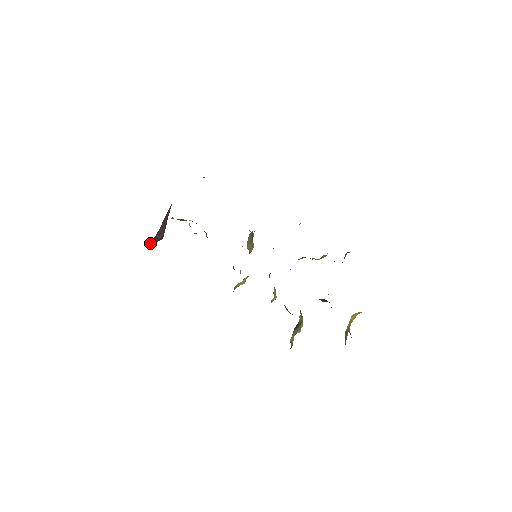
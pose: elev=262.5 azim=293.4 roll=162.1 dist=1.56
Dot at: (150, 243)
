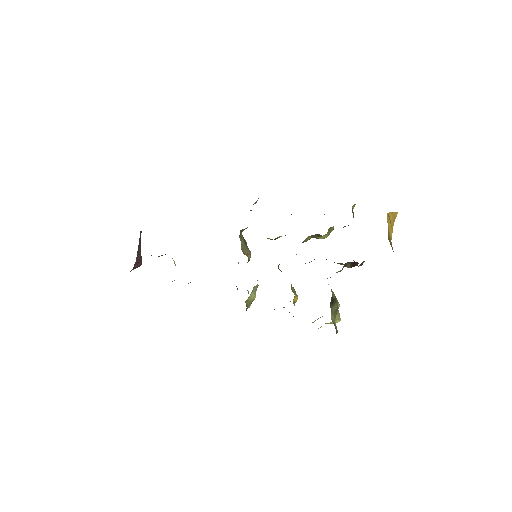
Dot at: occluded
